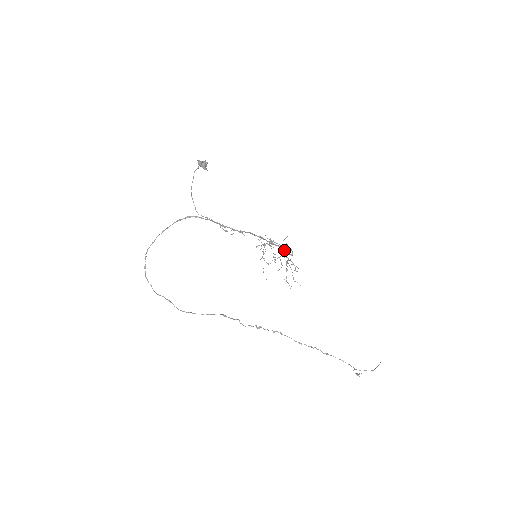
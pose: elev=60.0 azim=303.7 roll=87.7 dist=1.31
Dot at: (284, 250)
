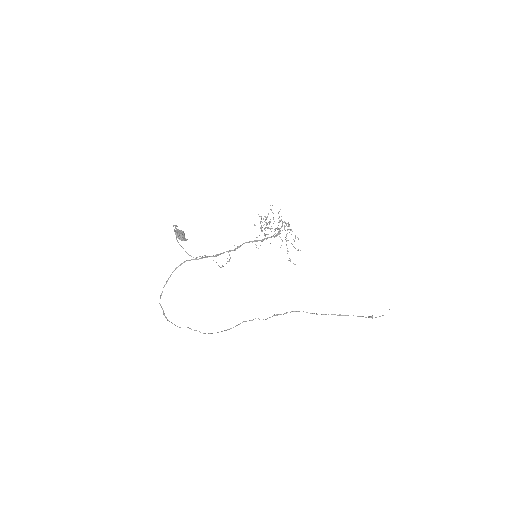
Dot at: (280, 220)
